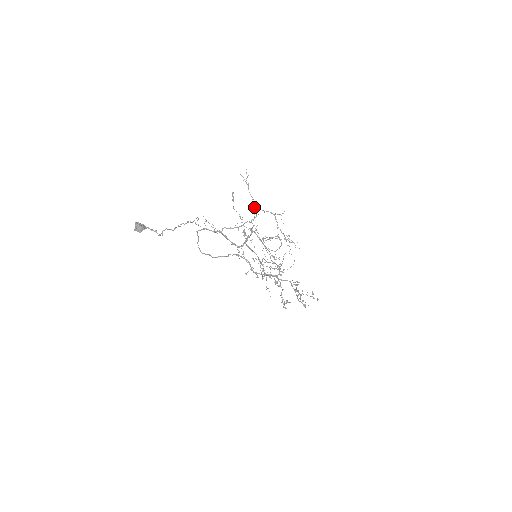
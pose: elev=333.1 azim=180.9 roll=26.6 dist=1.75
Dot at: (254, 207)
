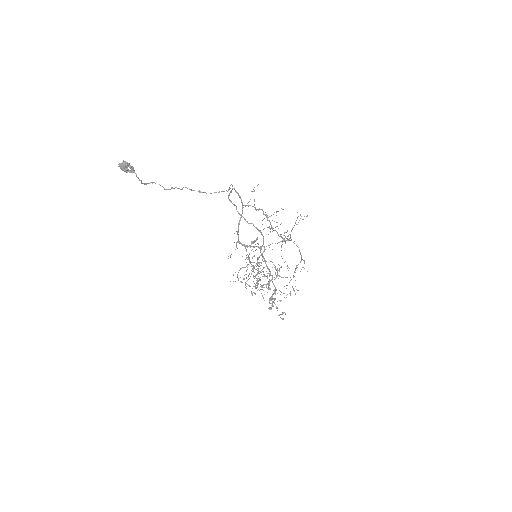
Dot at: occluded
